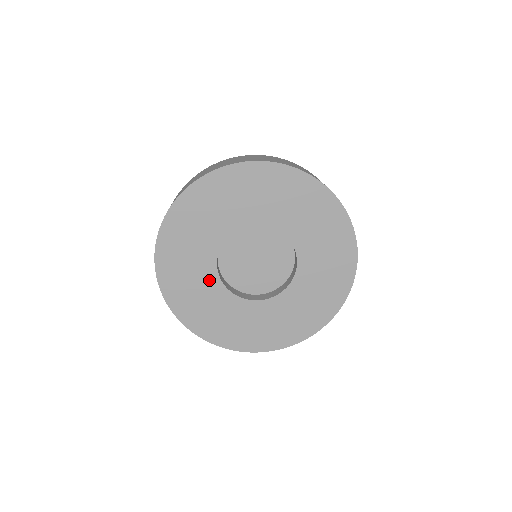
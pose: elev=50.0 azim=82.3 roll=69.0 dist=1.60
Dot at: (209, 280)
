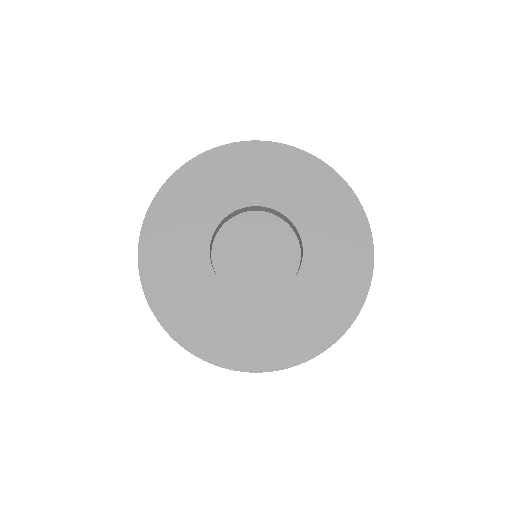
Dot at: (198, 264)
